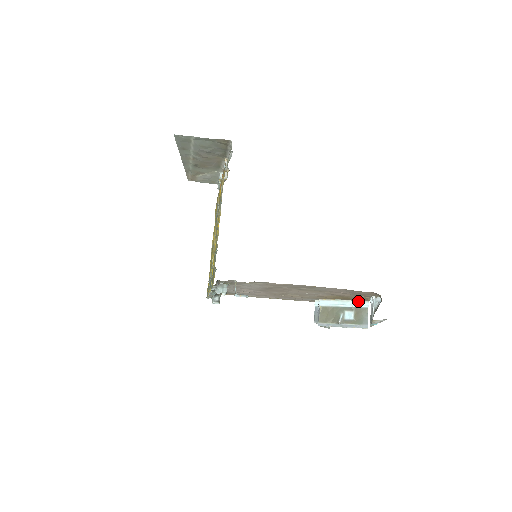
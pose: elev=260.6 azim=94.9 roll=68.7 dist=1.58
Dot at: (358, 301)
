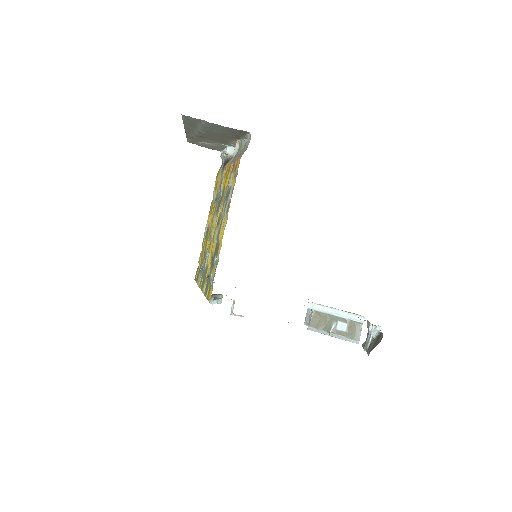
Dot at: (354, 314)
